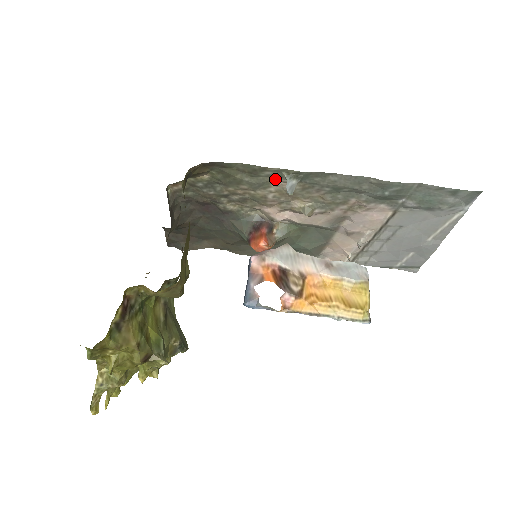
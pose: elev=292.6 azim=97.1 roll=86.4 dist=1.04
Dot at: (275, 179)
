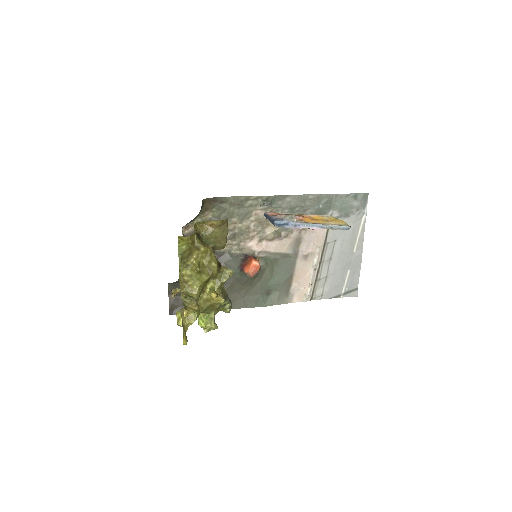
Dot at: (254, 208)
